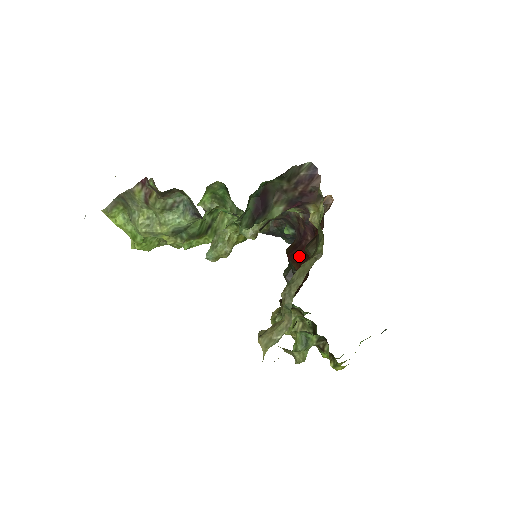
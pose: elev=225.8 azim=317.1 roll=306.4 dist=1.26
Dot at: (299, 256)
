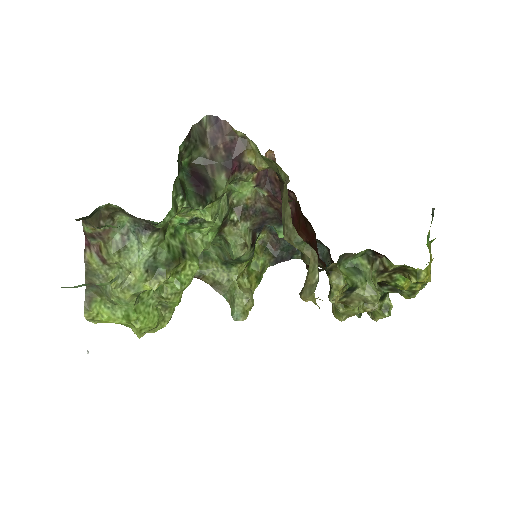
Dot at: (296, 227)
